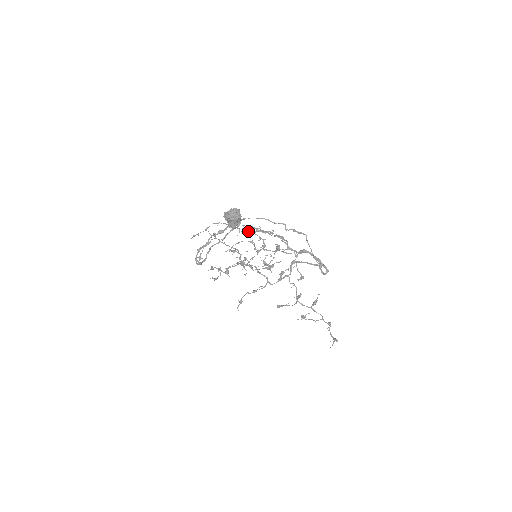
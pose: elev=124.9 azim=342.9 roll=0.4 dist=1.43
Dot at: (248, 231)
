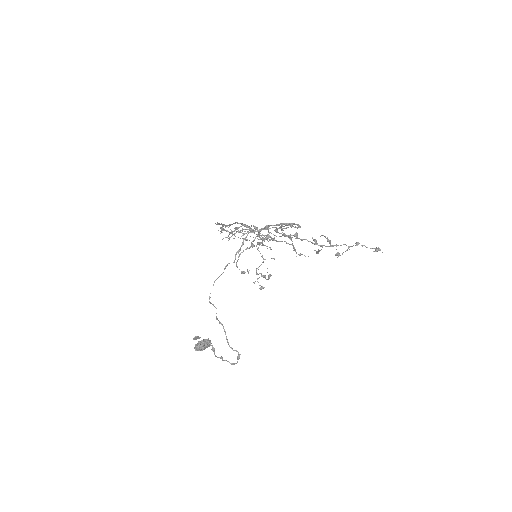
Dot at: (229, 239)
